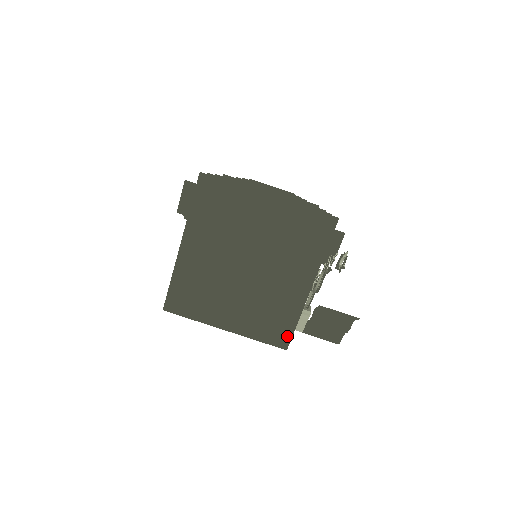
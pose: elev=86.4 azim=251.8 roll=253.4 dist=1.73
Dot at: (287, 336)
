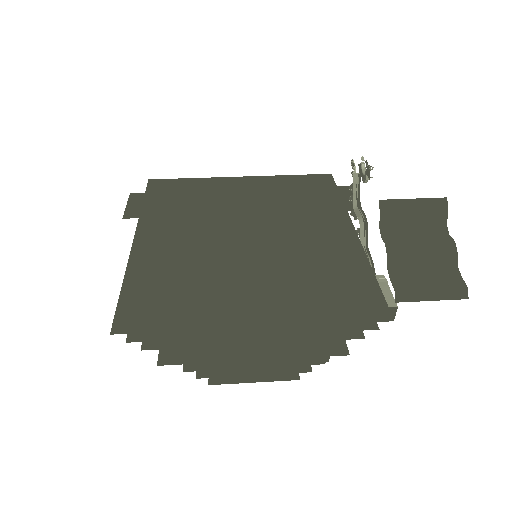
Dot at: (374, 298)
